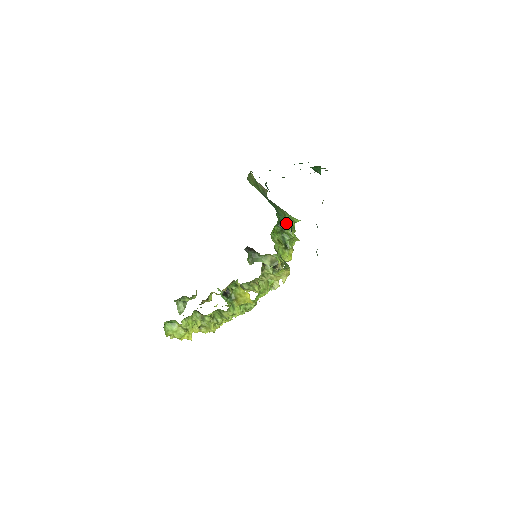
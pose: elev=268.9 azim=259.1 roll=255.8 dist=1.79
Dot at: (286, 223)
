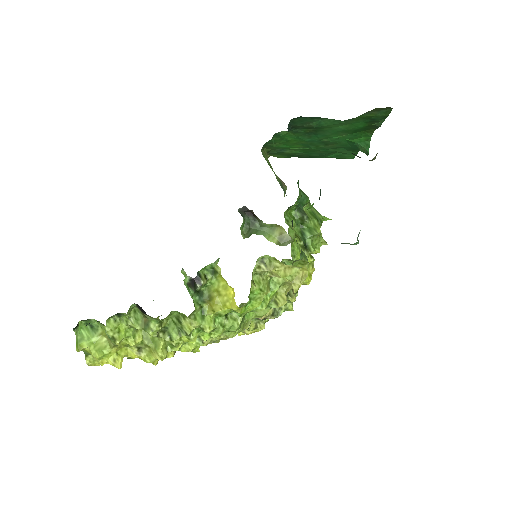
Dot at: (310, 212)
